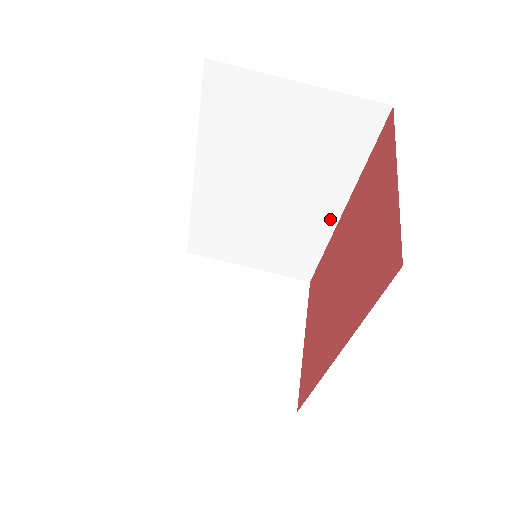
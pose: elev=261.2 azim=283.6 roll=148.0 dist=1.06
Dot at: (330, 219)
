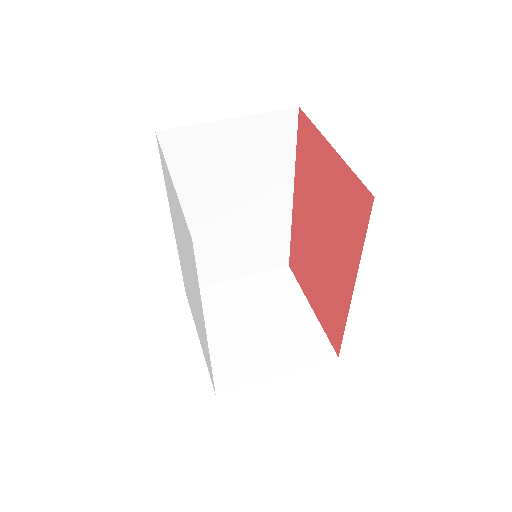
Dot at: (286, 208)
